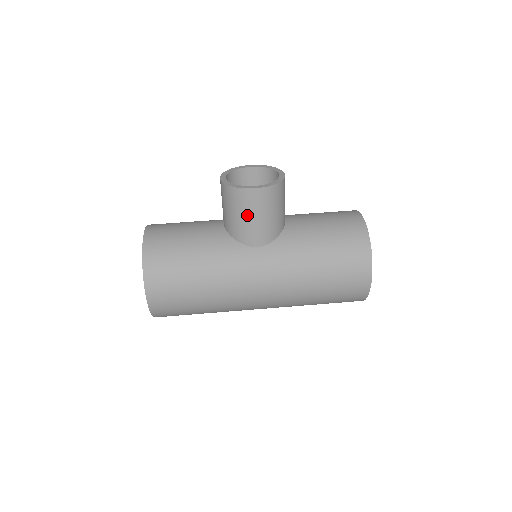
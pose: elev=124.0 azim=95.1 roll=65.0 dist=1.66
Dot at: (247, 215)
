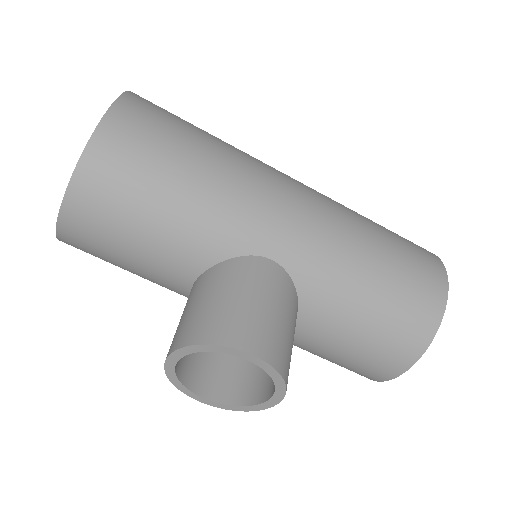
Dot at: occluded
